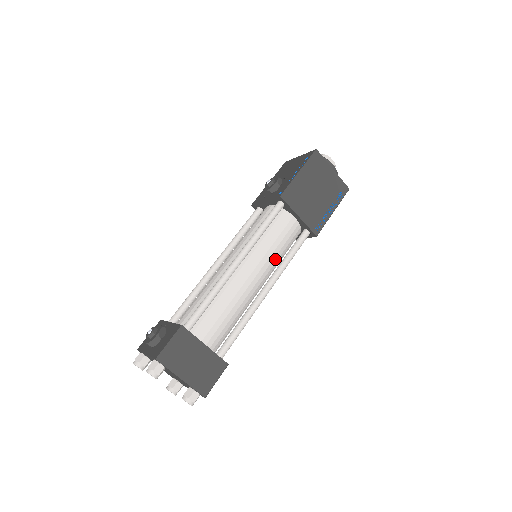
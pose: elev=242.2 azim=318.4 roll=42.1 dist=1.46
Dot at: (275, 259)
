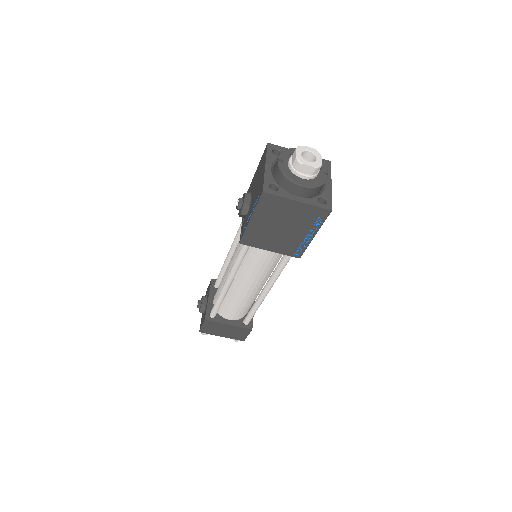
Dot at: (265, 272)
